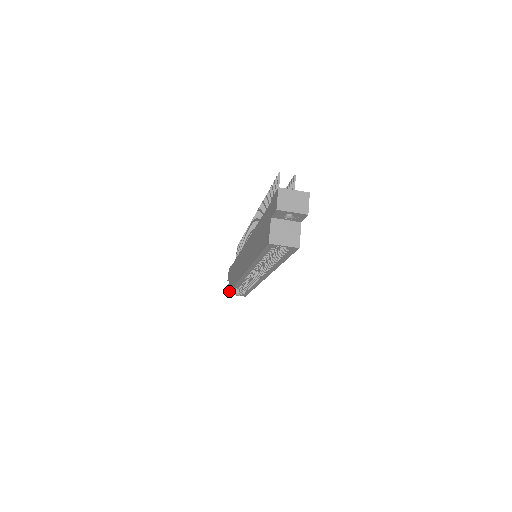
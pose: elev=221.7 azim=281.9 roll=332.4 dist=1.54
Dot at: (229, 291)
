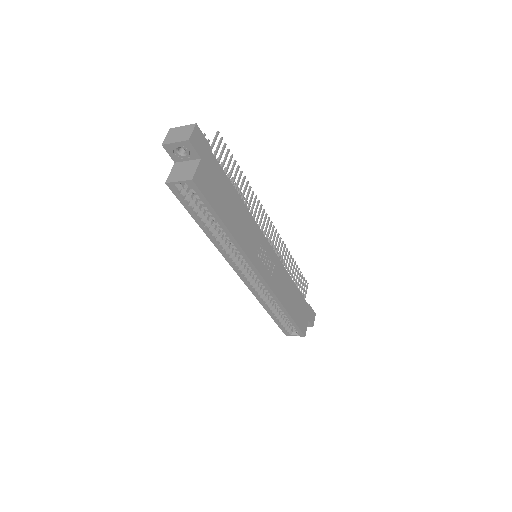
Dot at: (278, 326)
